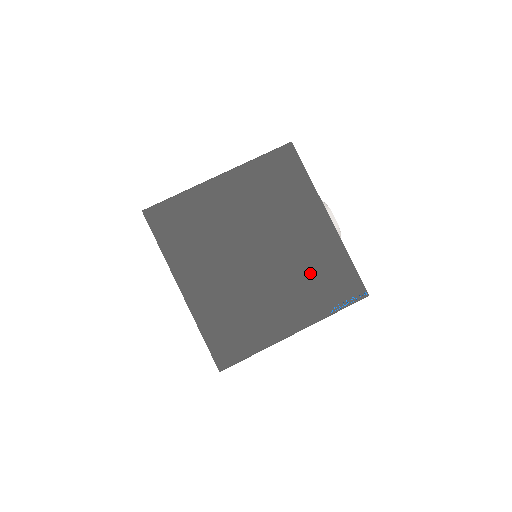
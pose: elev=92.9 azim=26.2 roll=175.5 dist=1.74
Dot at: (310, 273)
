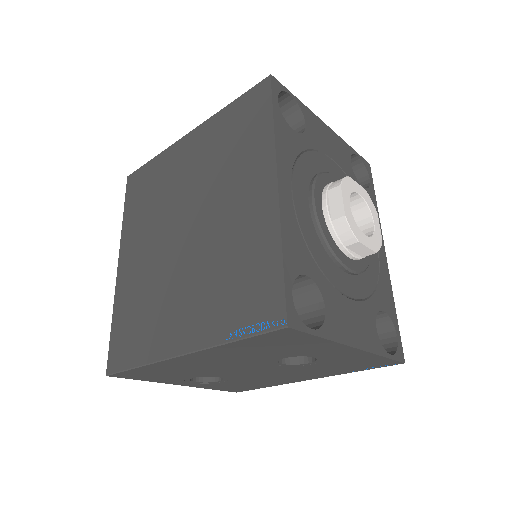
Dot at: (225, 267)
